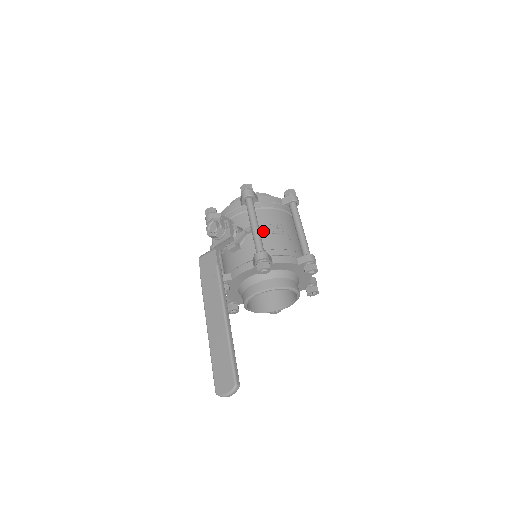
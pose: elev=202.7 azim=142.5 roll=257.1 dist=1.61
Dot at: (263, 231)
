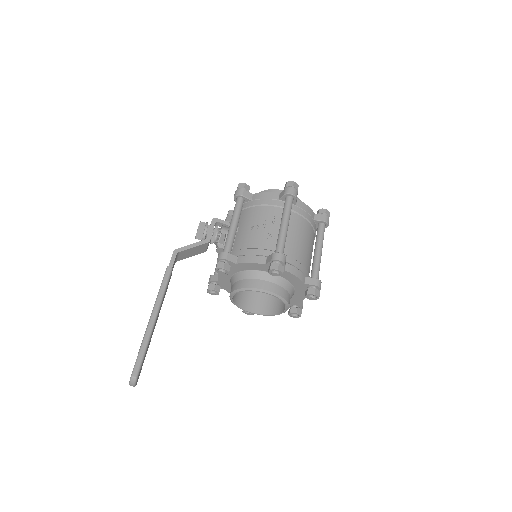
Dot at: (243, 230)
